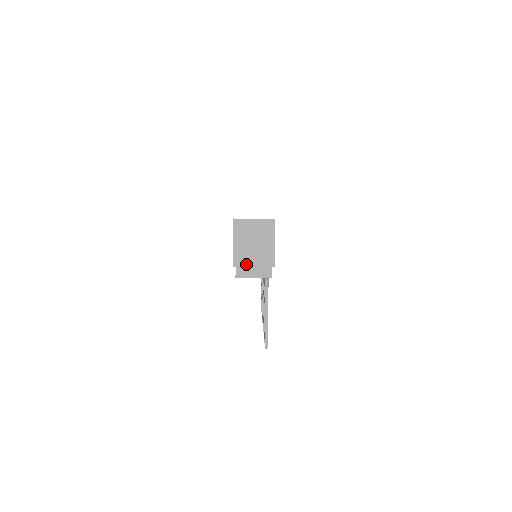
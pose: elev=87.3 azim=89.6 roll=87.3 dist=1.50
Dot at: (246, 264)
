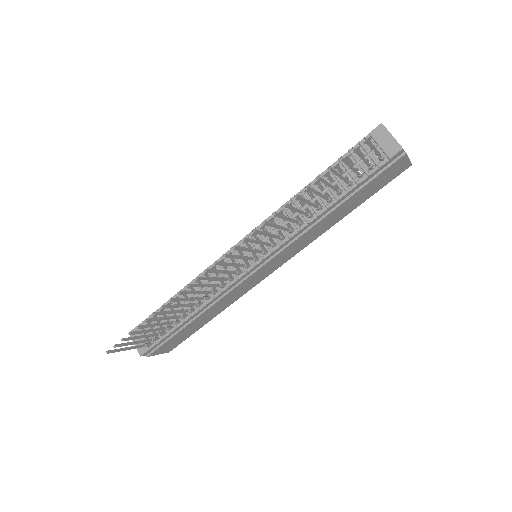
Dot at: occluded
